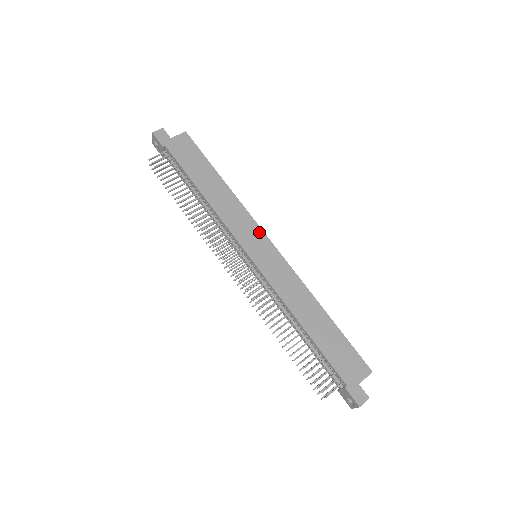
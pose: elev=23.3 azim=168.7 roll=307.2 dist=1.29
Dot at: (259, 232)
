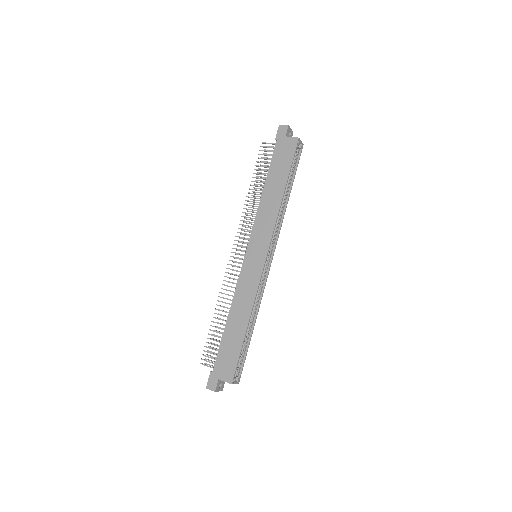
Dot at: (267, 243)
